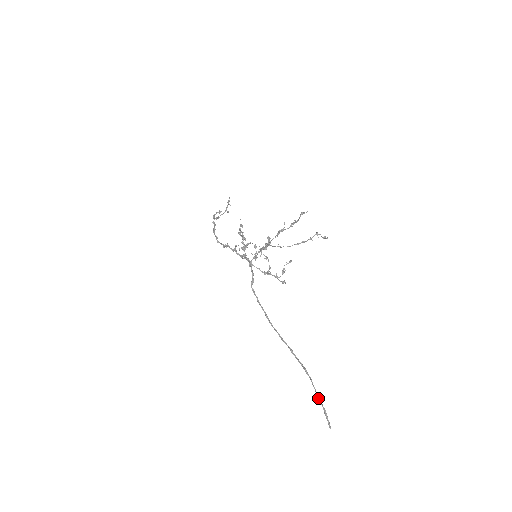
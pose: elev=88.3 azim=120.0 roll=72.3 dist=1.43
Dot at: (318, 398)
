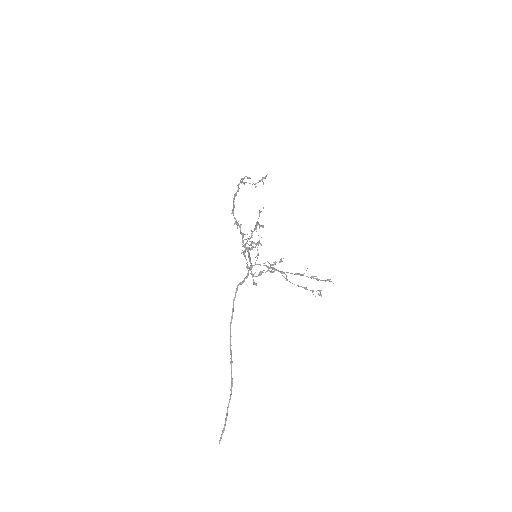
Dot at: (226, 414)
